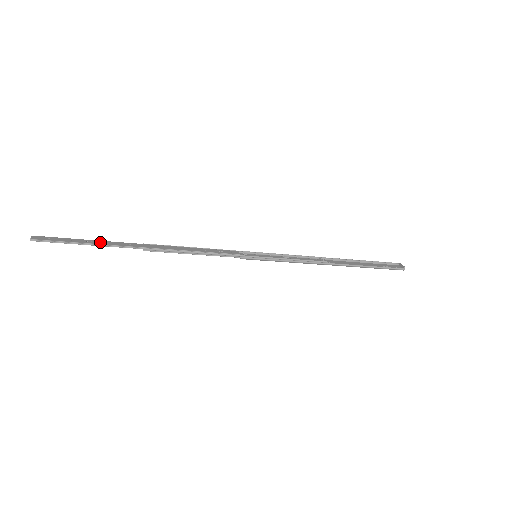
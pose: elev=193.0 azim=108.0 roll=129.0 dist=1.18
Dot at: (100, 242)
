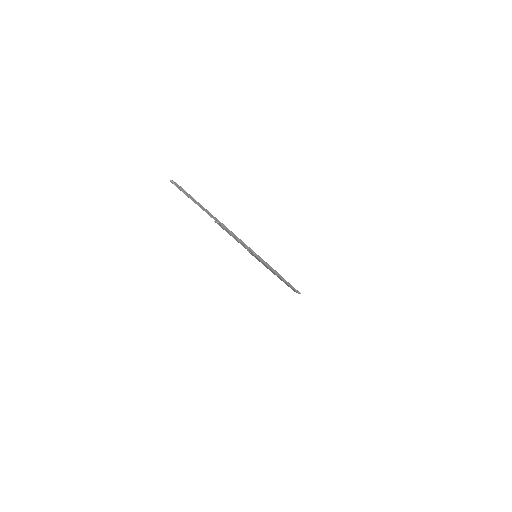
Dot at: (202, 206)
